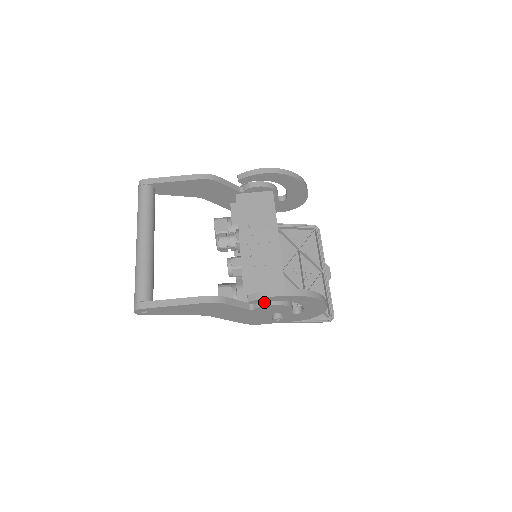
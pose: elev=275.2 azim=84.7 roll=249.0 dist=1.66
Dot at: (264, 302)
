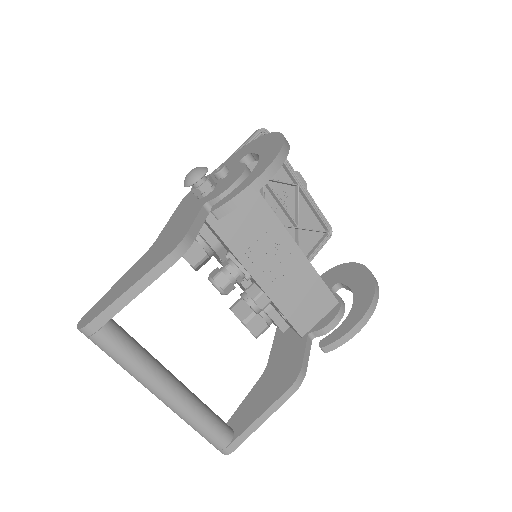
Dot at: (327, 329)
